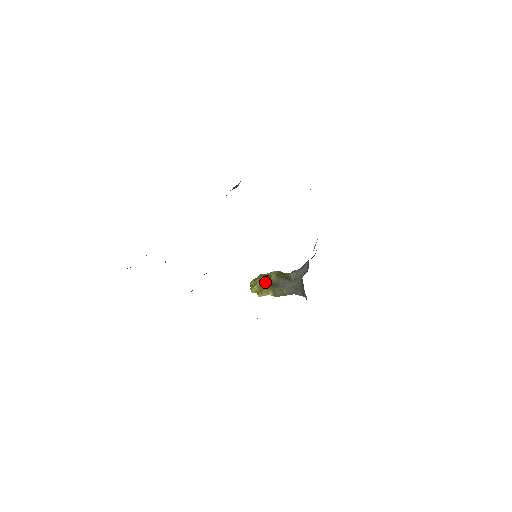
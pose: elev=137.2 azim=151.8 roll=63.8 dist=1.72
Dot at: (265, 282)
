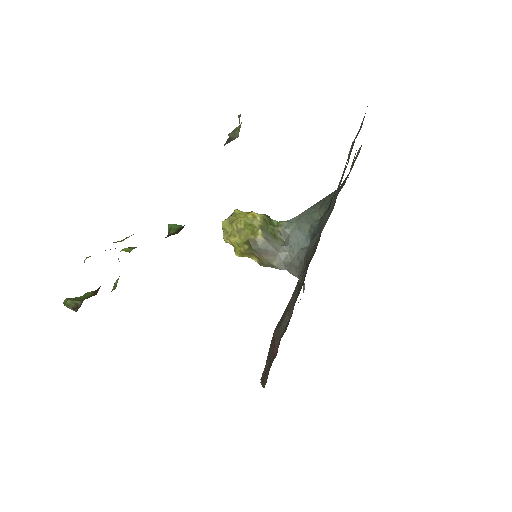
Dot at: (249, 244)
